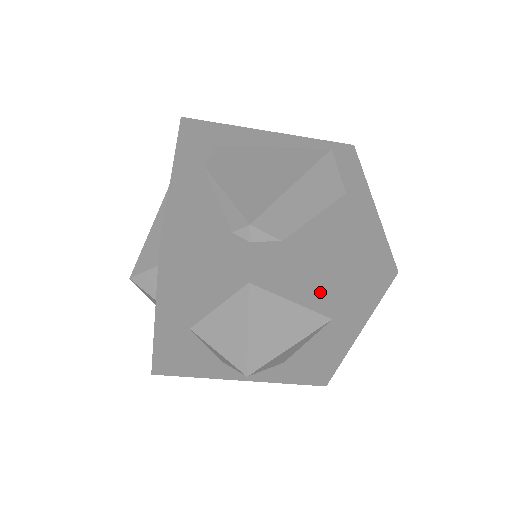
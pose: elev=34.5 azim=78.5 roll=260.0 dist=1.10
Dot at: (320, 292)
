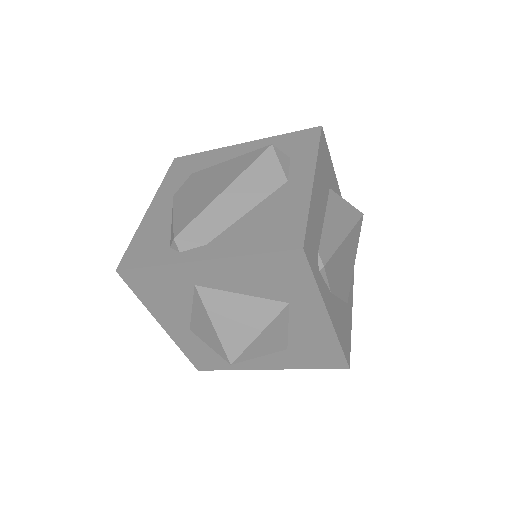
Dot at: (255, 281)
